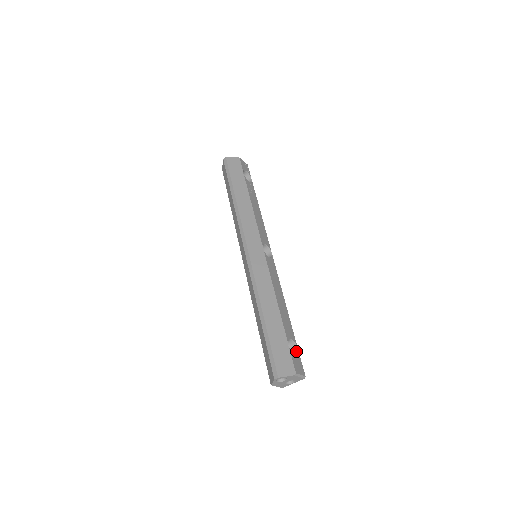
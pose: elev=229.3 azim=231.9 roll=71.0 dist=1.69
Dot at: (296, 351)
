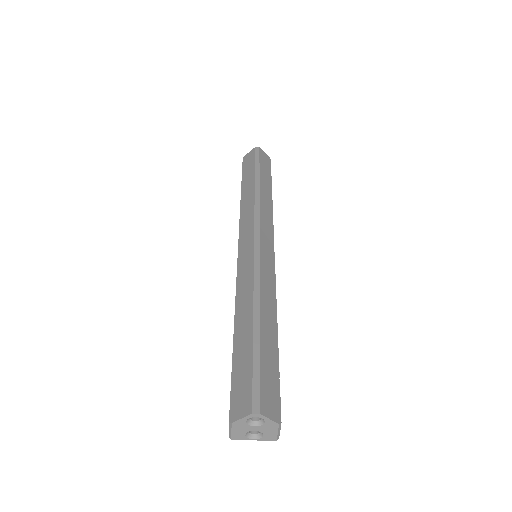
Dot at: occluded
